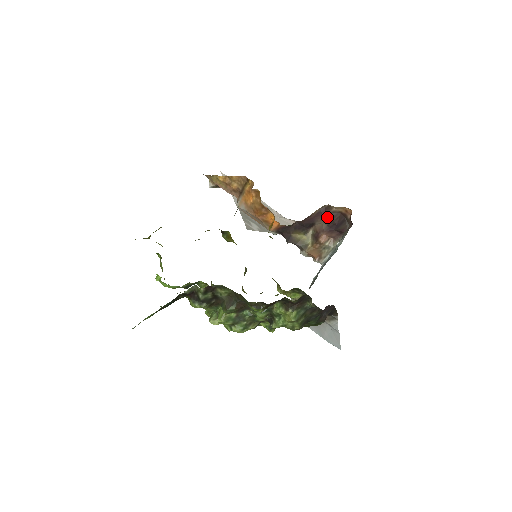
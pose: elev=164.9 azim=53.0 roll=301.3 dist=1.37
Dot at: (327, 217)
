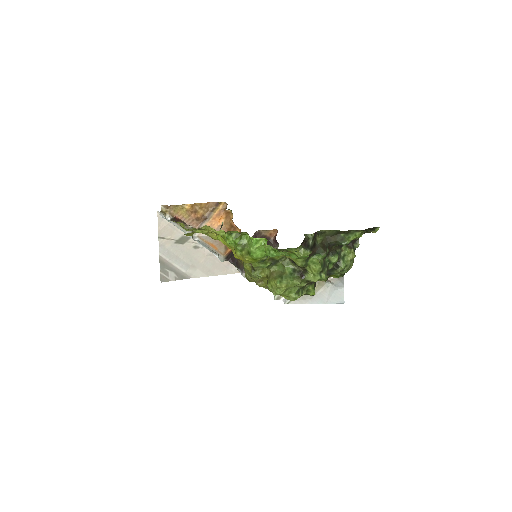
Dot at: occluded
